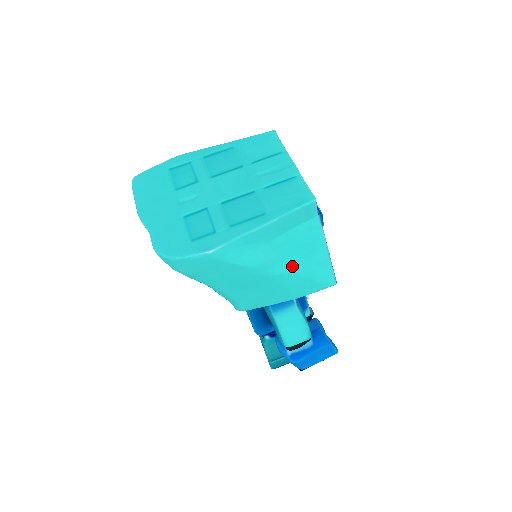
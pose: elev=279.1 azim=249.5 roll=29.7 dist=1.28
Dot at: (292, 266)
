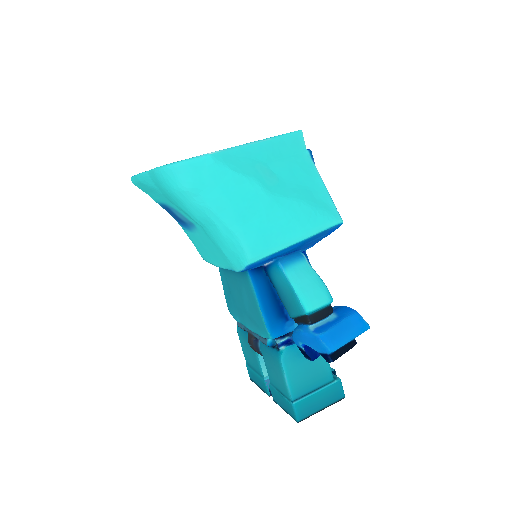
Dot at: (293, 192)
